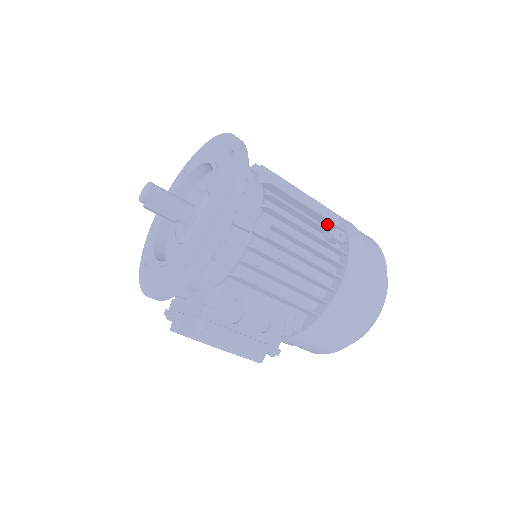
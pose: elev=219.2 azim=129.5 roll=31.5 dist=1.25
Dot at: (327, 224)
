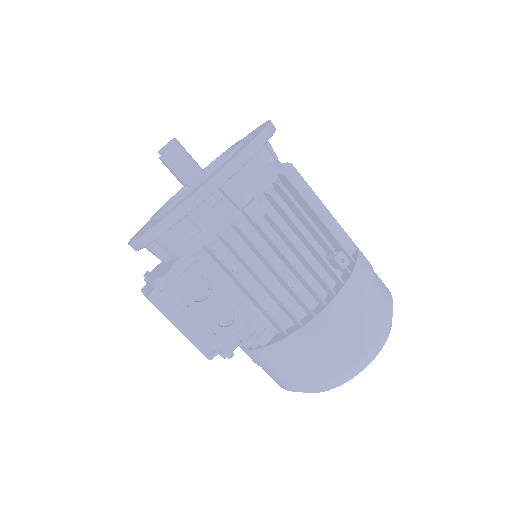
Dot at: (337, 247)
